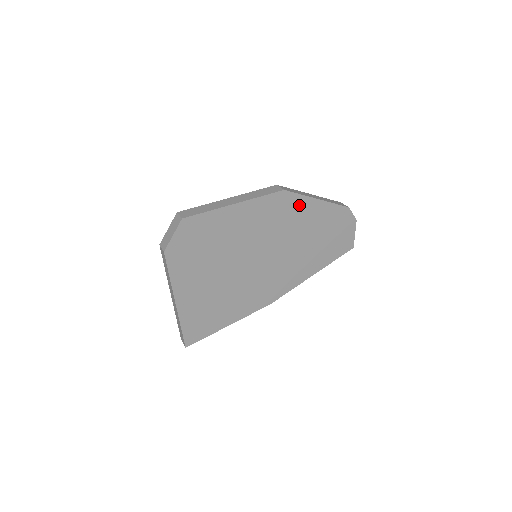
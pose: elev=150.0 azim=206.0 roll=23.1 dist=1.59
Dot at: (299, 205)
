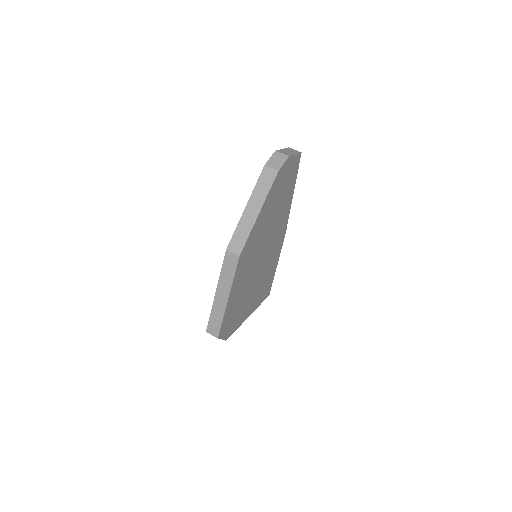
Dot at: (253, 234)
